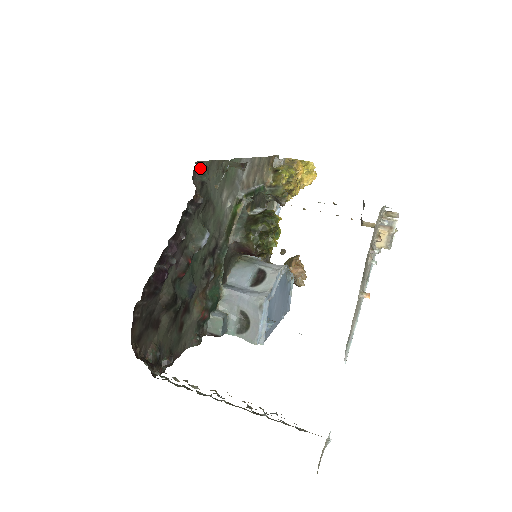
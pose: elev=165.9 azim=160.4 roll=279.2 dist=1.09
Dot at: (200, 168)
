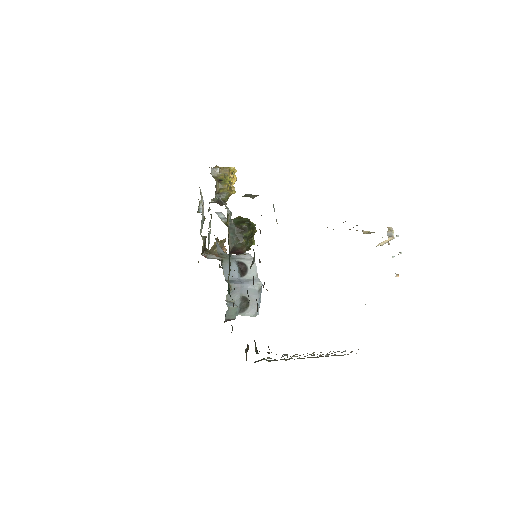
Dot at: occluded
